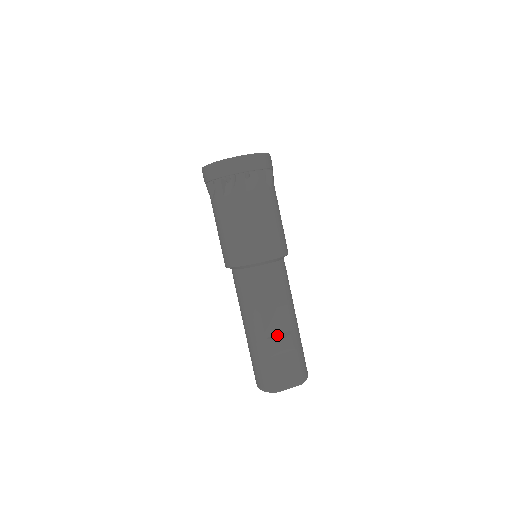
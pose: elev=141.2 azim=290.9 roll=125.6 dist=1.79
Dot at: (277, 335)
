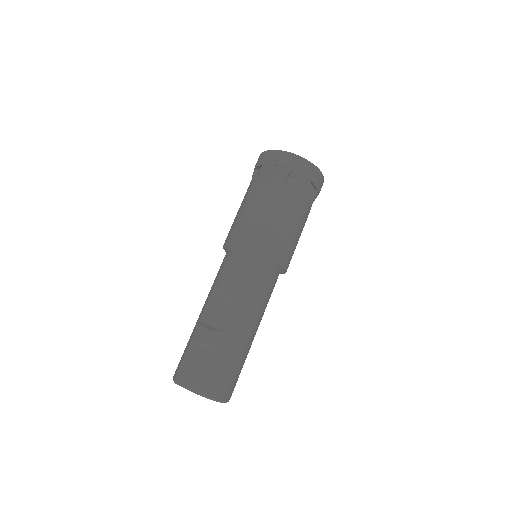
Dot at: (209, 325)
